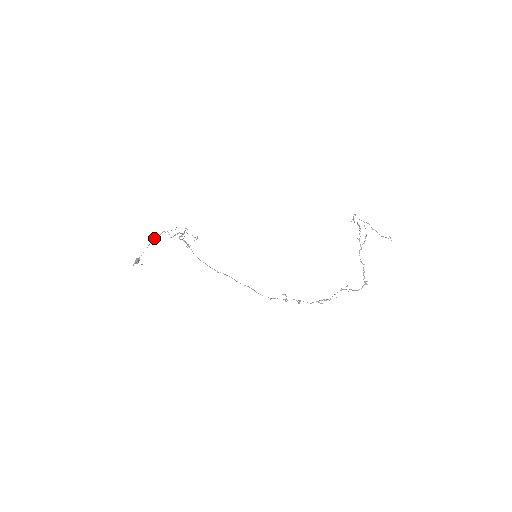
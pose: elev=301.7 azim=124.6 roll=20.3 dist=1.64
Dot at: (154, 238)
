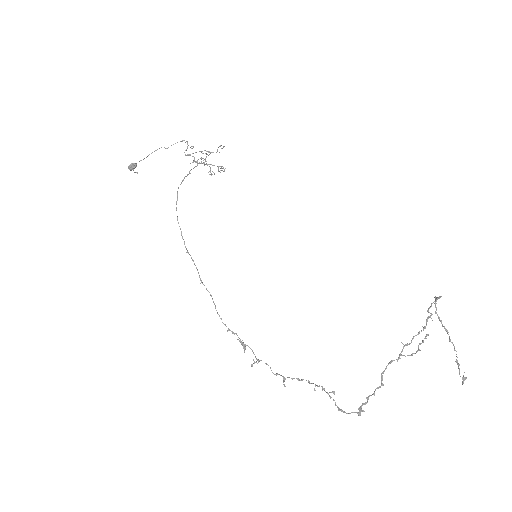
Dot at: occluded
